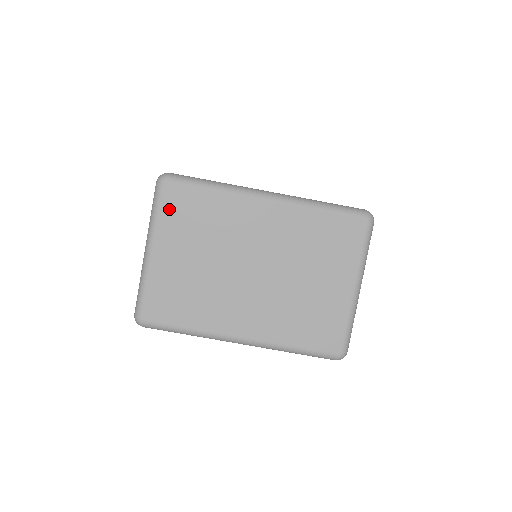
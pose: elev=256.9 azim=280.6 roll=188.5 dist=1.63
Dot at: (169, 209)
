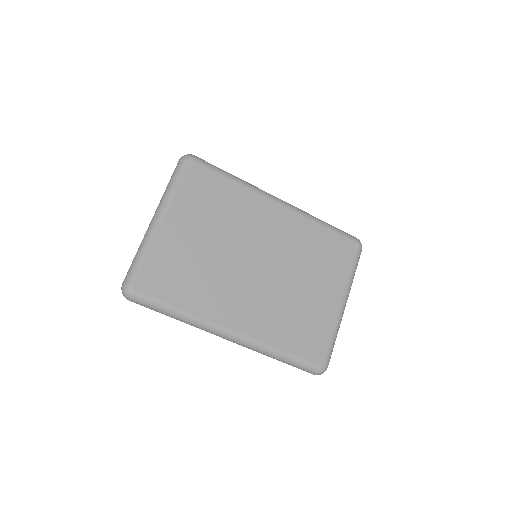
Dot at: (189, 186)
